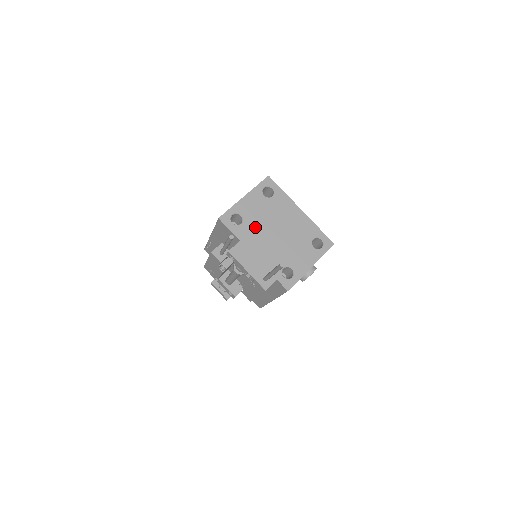
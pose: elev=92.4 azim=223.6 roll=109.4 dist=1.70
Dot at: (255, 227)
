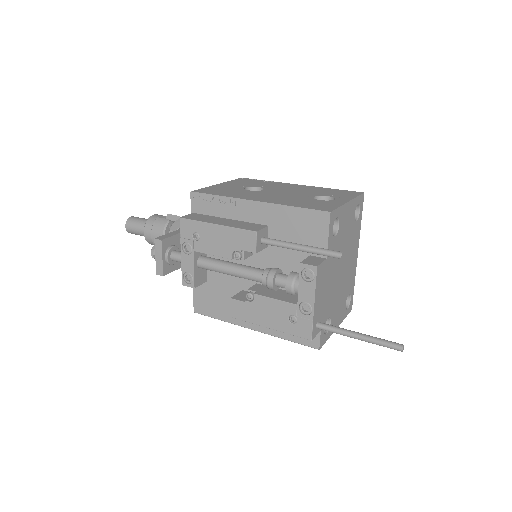
Dot at: (338, 249)
